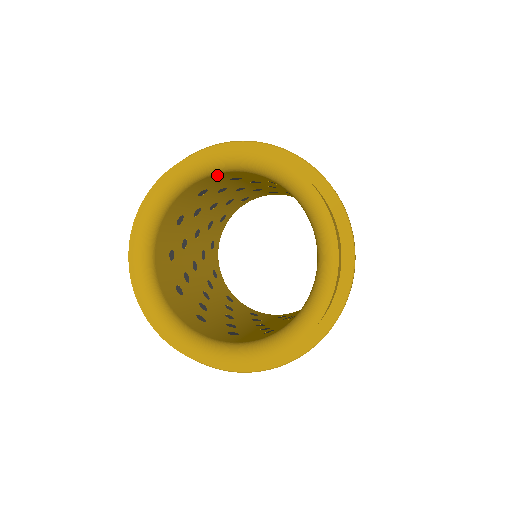
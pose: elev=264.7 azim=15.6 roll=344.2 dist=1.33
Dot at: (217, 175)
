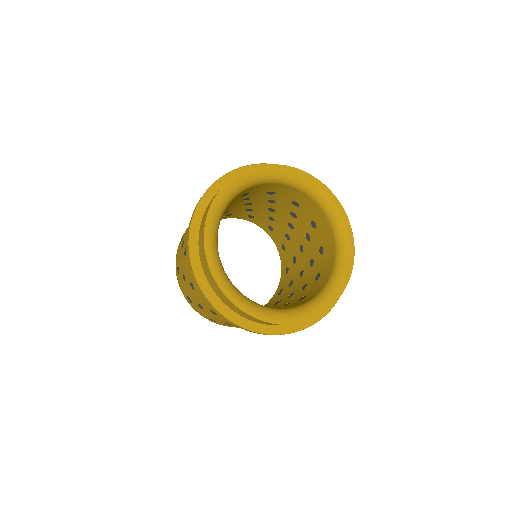
Dot at: (301, 193)
